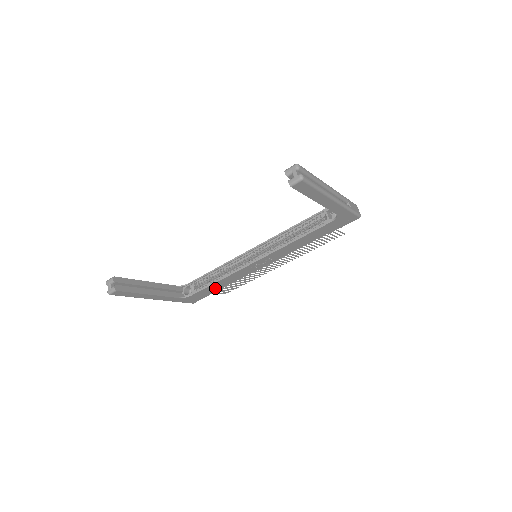
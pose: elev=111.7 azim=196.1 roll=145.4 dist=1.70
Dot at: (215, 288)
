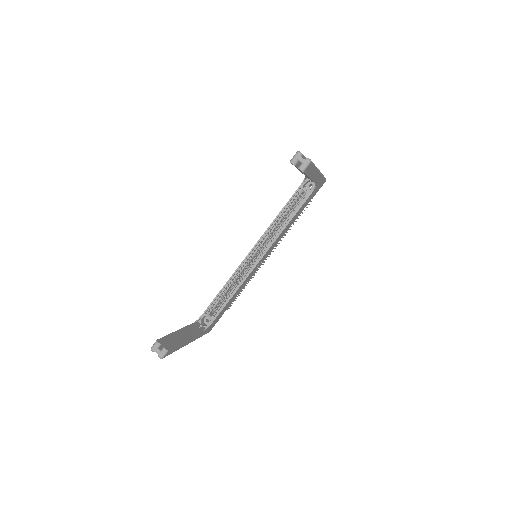
Dot at: (228, 305)
